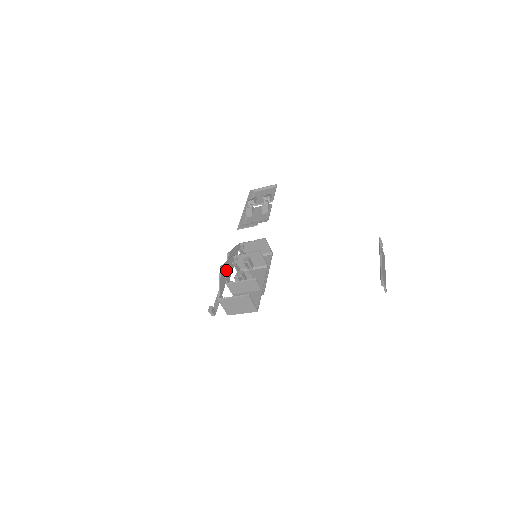
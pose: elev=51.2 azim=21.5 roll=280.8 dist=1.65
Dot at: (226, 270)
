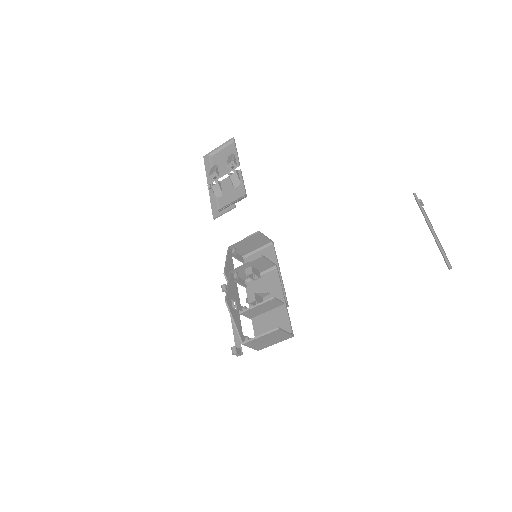
Dot at: (232, 298)
